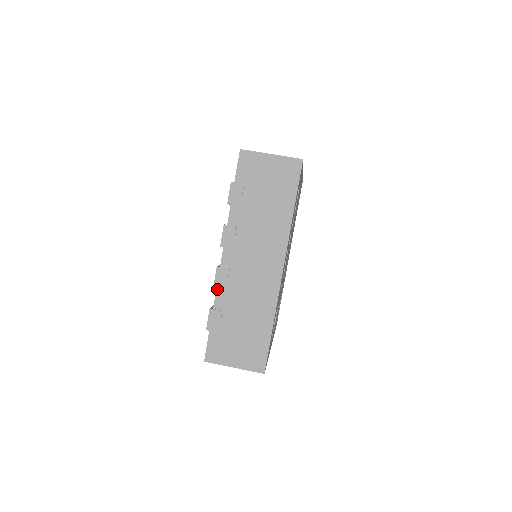
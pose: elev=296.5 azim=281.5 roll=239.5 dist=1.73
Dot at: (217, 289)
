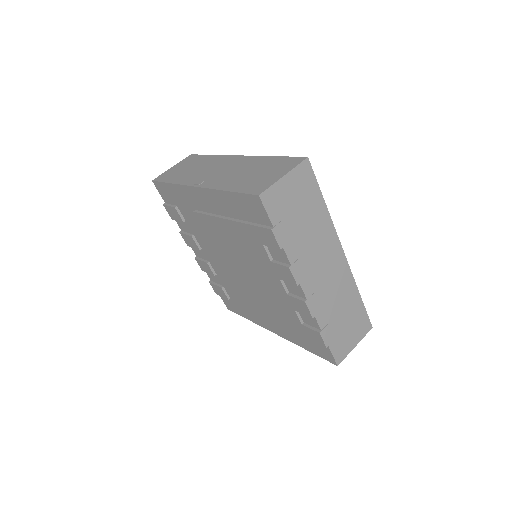
Dot at: (315, 315)
